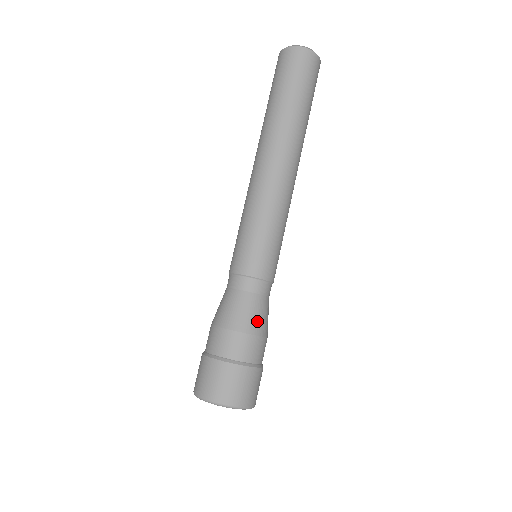
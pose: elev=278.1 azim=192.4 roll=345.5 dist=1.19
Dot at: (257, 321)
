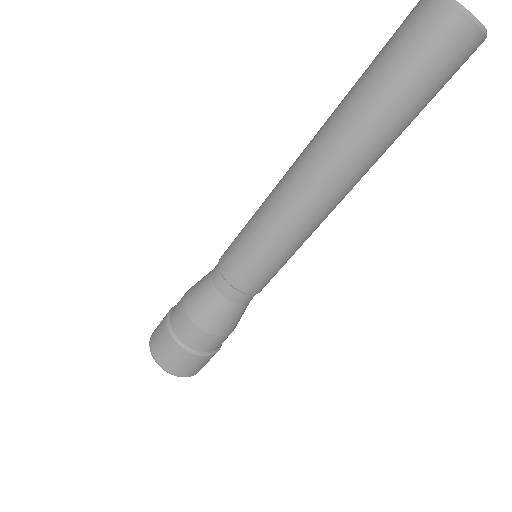
Dot at: (230, 325)
